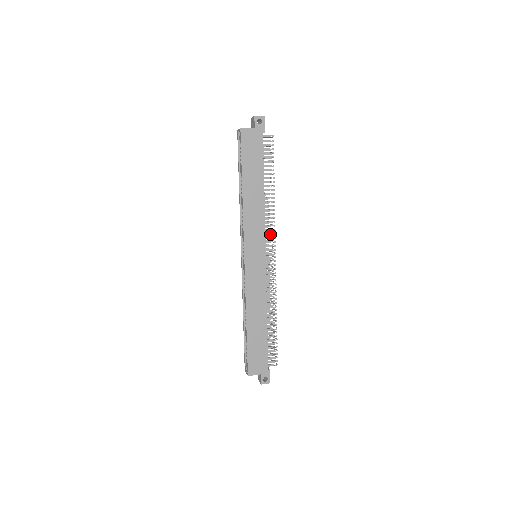
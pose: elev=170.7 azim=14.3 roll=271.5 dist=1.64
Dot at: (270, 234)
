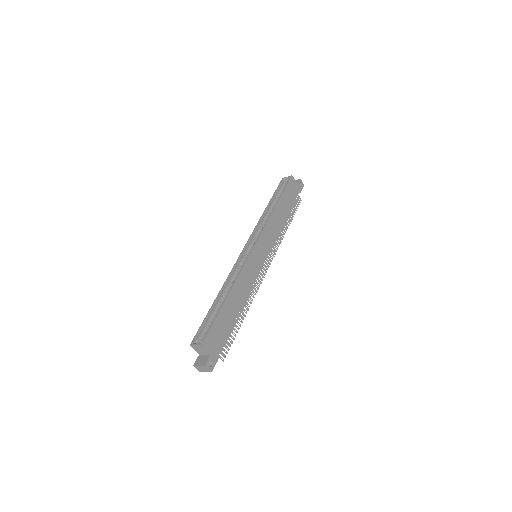
Dot at: (273, 250)
